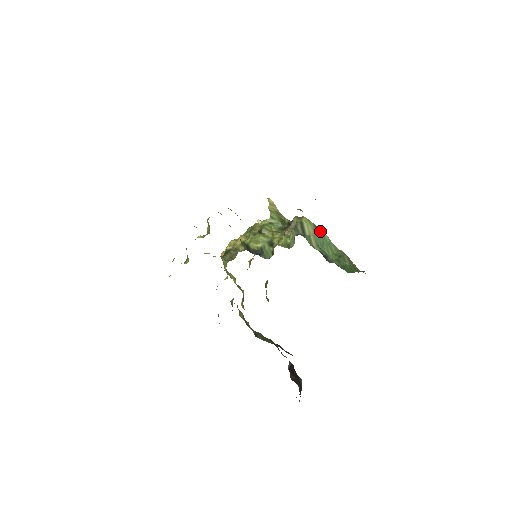
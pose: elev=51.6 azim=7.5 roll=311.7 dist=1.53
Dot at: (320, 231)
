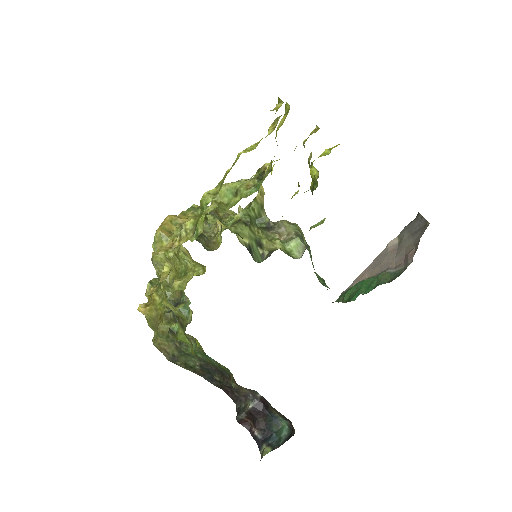
Dot at: (309, 247)
